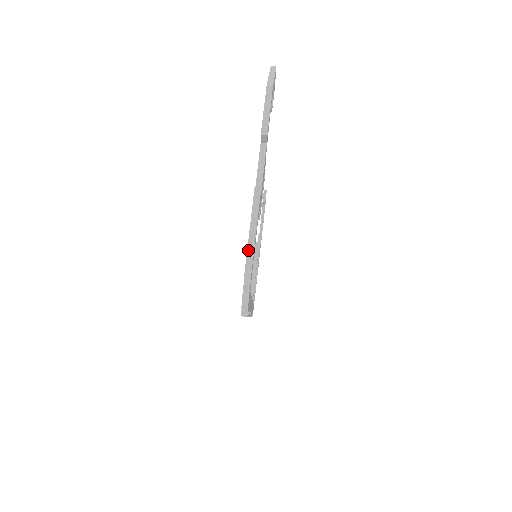
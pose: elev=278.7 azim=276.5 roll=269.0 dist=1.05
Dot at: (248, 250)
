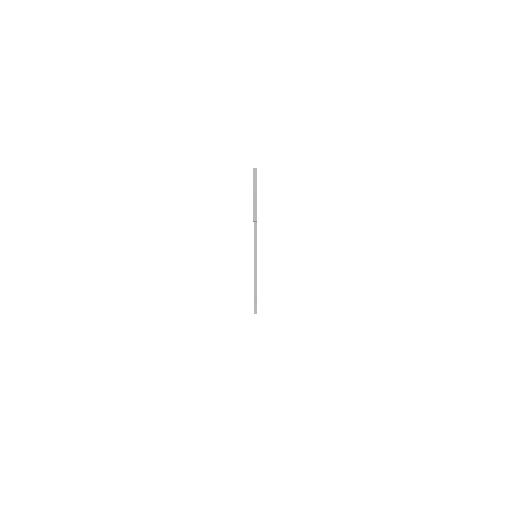
Dot at: (254, 284)
